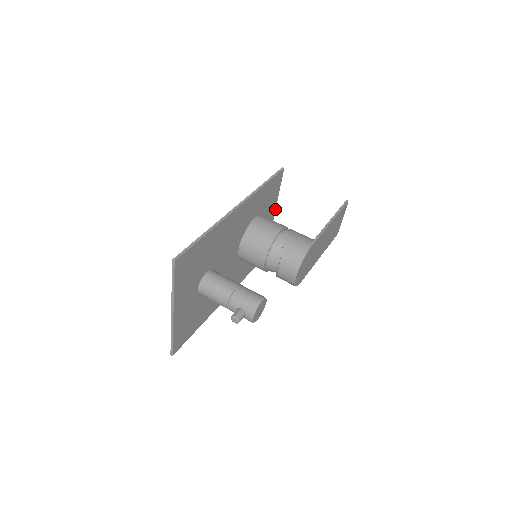
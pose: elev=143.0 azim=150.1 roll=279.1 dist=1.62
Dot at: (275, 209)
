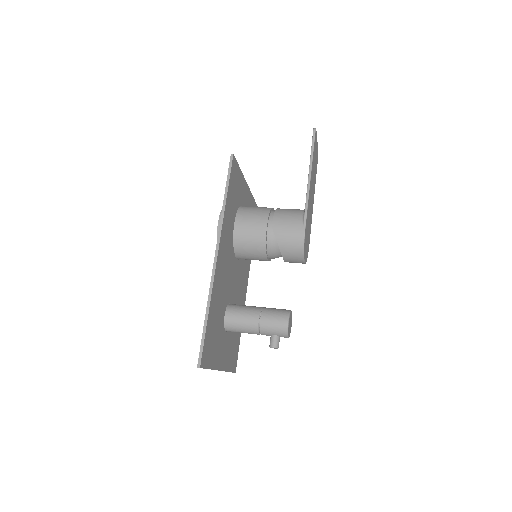
Dot at: (245, 181)
